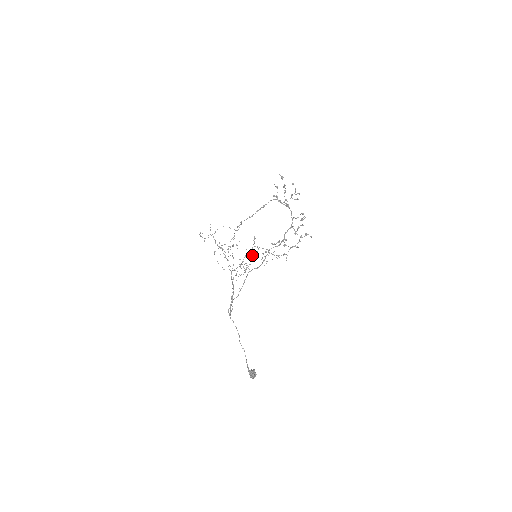
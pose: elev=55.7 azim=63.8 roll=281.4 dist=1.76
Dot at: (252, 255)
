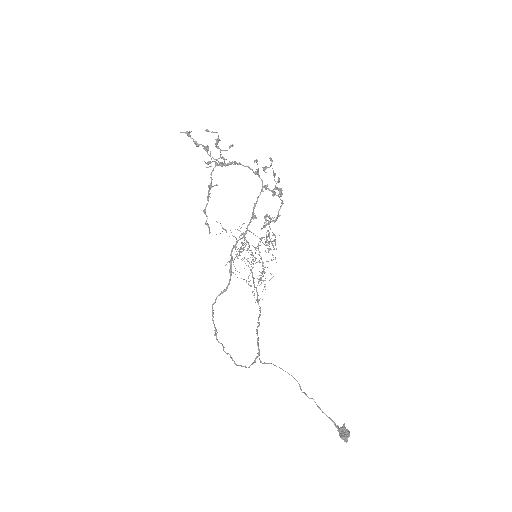
Dot at: occluded
